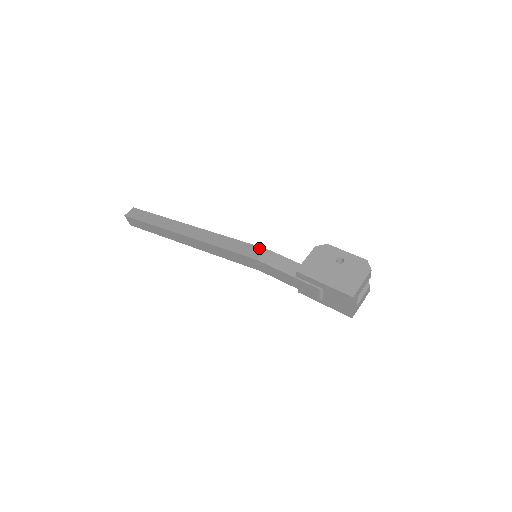
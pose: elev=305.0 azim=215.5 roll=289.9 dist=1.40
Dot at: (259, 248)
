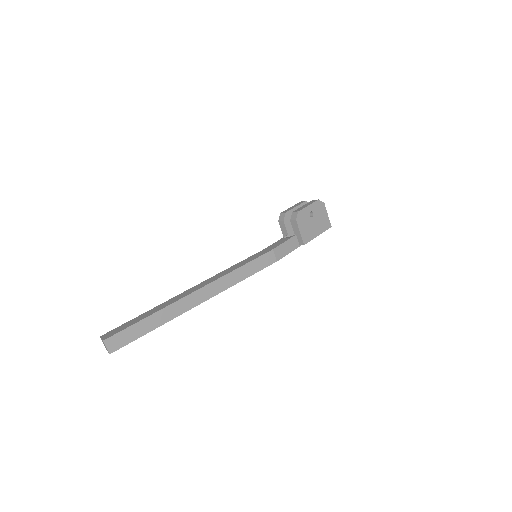
Dot at: (268, 254)
